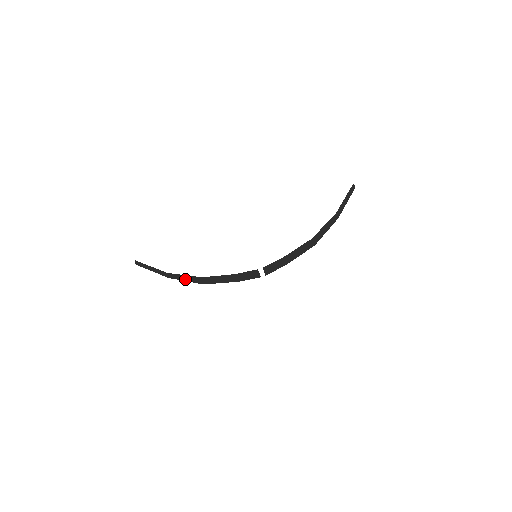
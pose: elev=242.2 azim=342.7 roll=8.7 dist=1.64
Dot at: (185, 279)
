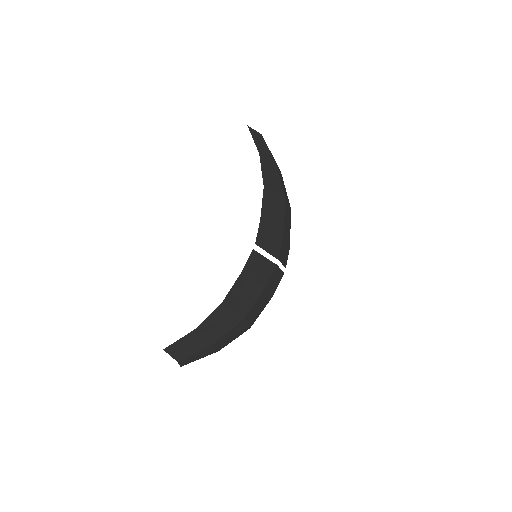
Dot at: (221, 327)
